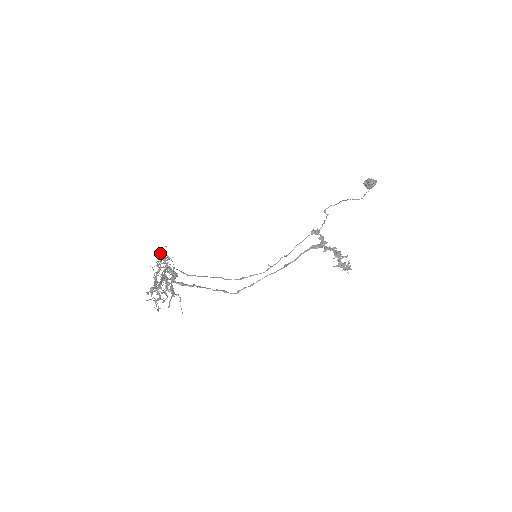
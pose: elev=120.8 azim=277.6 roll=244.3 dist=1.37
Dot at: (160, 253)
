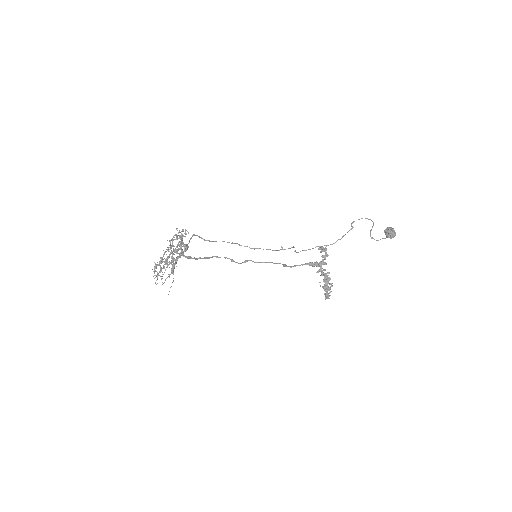
Dot at: occluded
